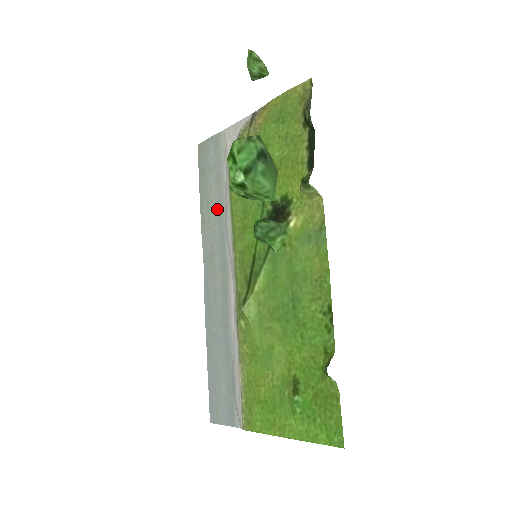
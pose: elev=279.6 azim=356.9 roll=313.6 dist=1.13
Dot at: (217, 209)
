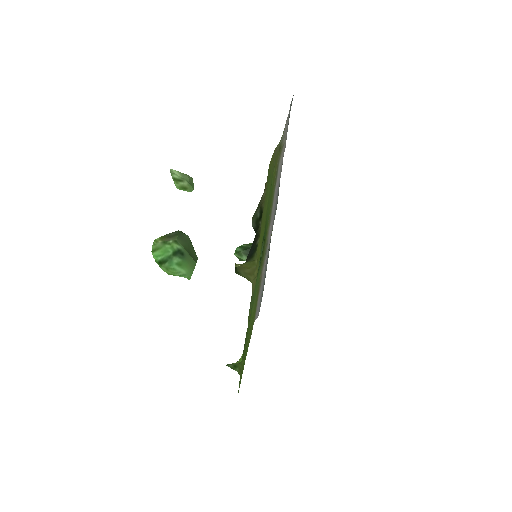
Dot at: occluded
